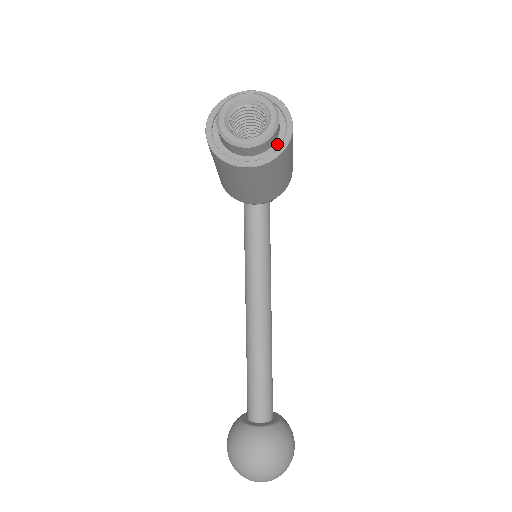
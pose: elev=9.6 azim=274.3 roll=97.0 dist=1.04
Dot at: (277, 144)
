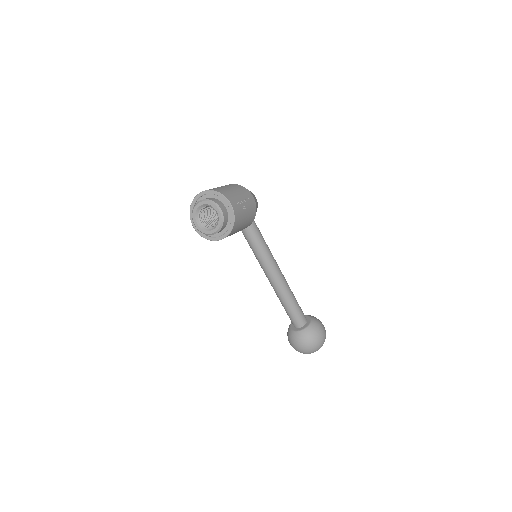
Dot at: (229, 221)
